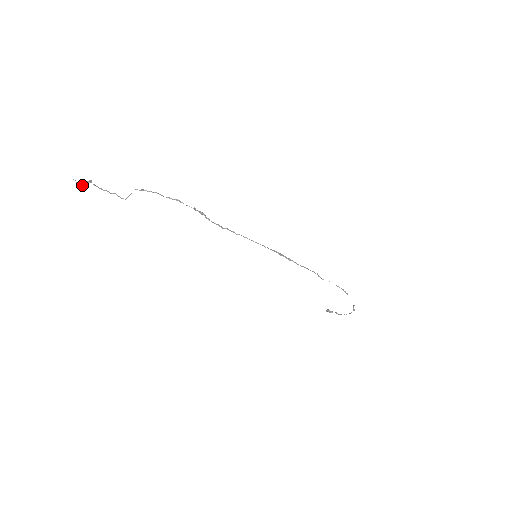
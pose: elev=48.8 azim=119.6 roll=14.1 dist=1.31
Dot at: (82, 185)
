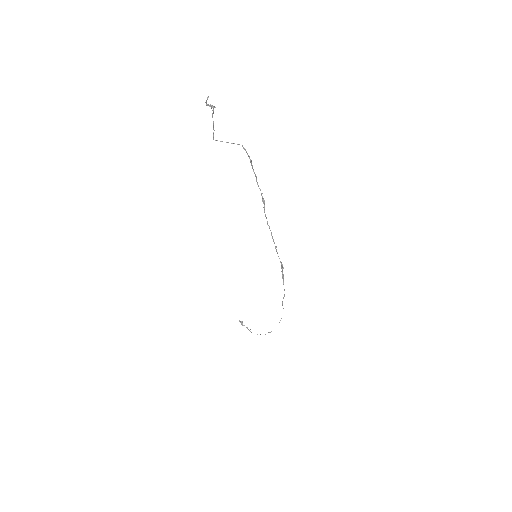
Dot at: (207, 105)
